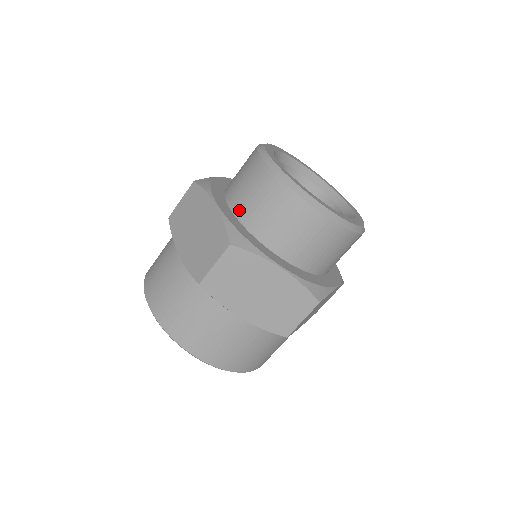
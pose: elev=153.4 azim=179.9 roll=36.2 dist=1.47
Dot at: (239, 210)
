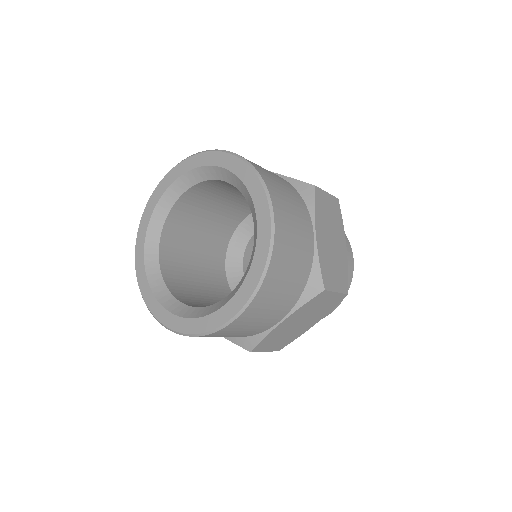
Dot at: occluded
